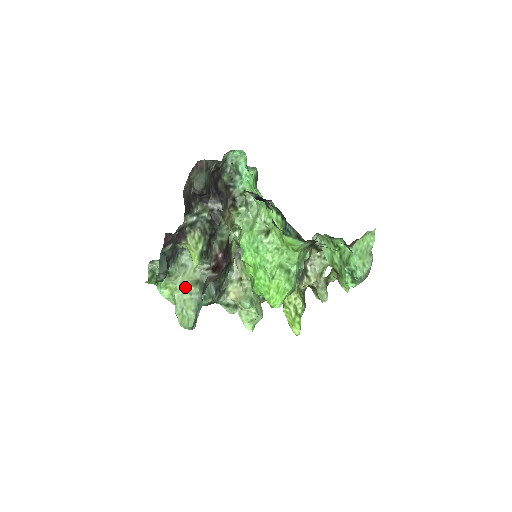
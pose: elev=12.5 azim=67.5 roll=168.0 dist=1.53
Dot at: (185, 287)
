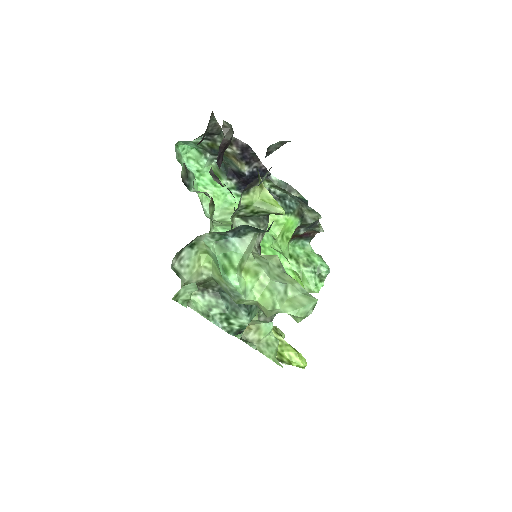
Dot at: (267, 260)
